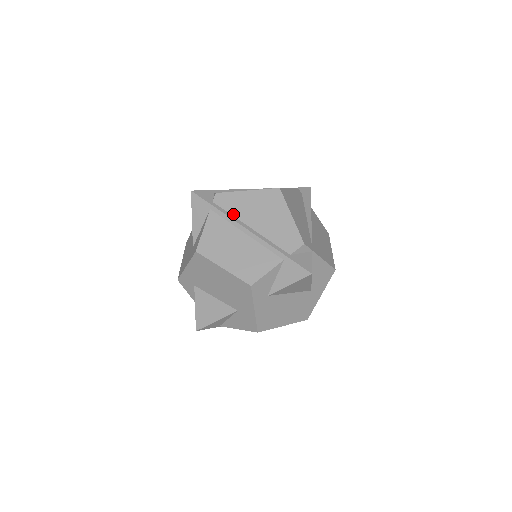
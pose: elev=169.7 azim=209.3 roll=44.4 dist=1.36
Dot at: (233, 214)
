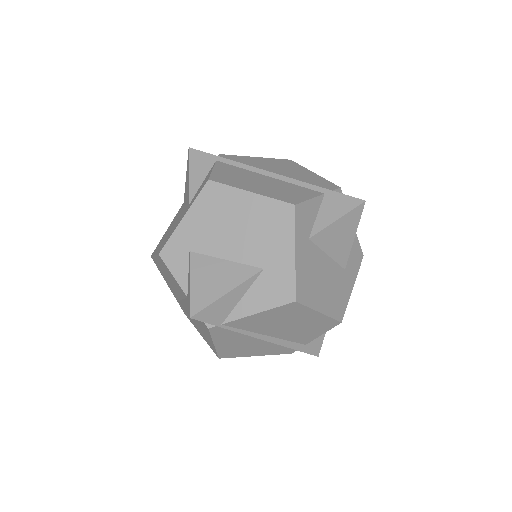
Dot at: (246, 165)
